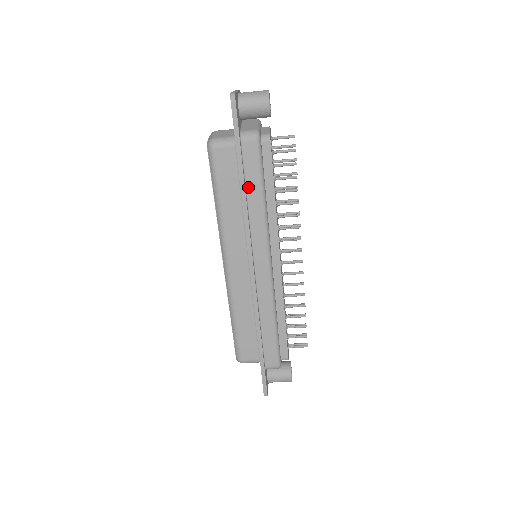
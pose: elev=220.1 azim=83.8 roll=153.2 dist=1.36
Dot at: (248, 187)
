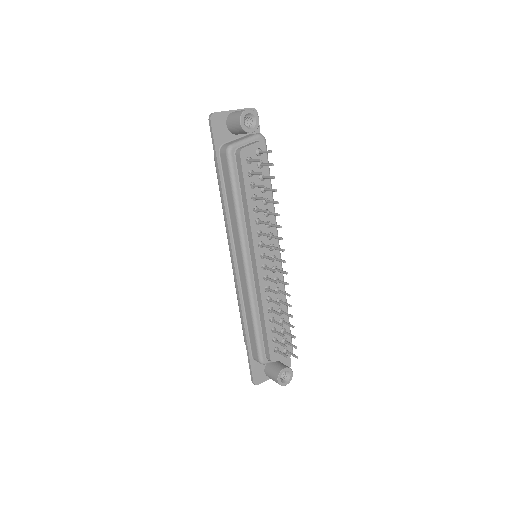
Dot at: (227, 192)
